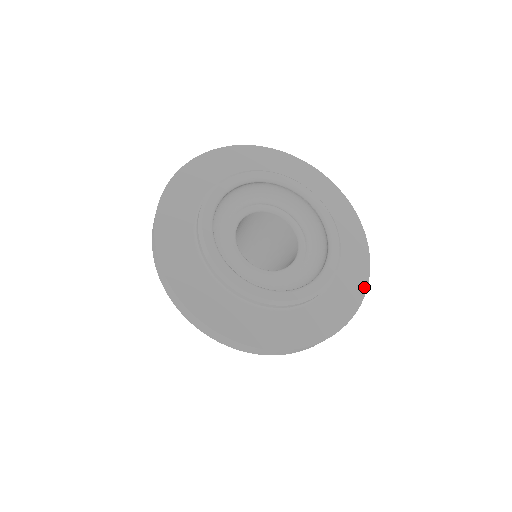
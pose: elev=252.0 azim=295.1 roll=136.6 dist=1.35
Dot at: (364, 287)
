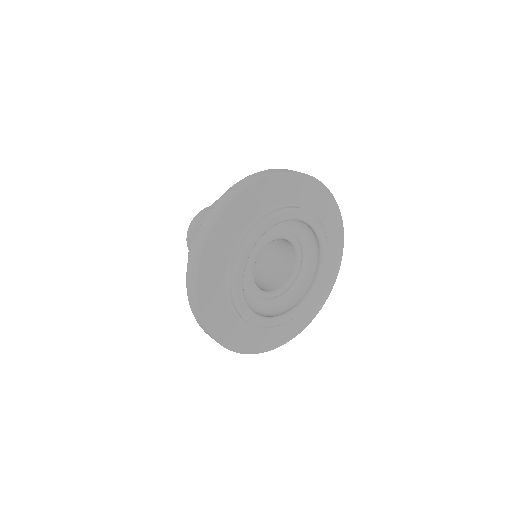
Dot at: (314, 315)
